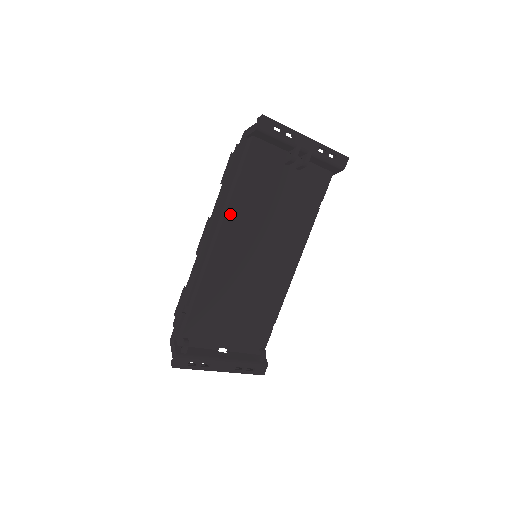
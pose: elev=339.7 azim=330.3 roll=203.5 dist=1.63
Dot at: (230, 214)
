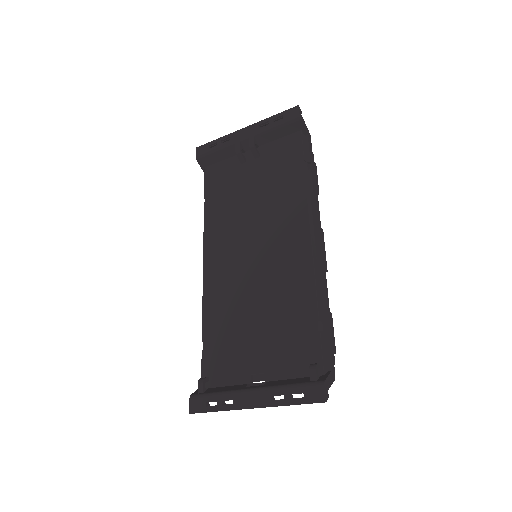
Dot at: (208, 234)
